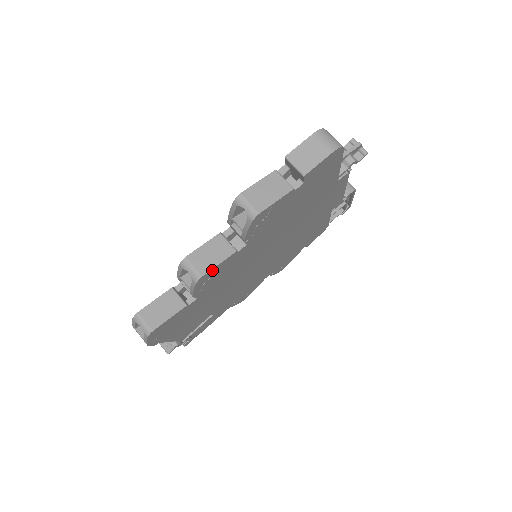
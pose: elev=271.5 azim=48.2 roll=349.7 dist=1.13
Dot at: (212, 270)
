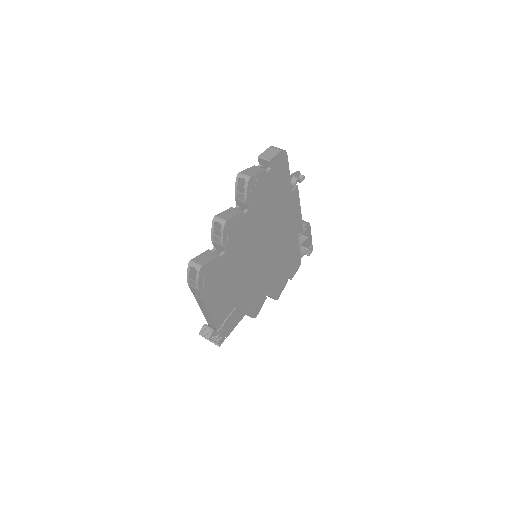
Dot at: (232, 220)
